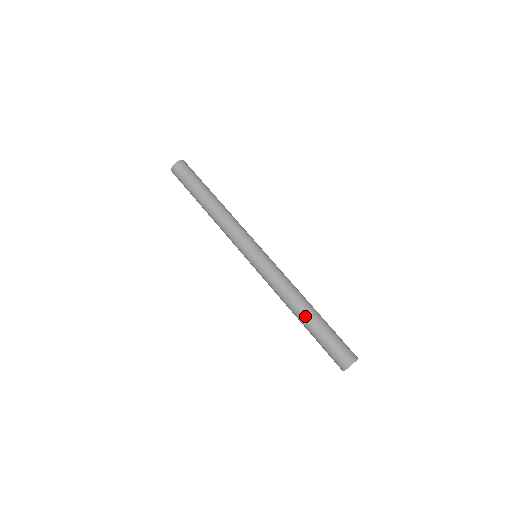
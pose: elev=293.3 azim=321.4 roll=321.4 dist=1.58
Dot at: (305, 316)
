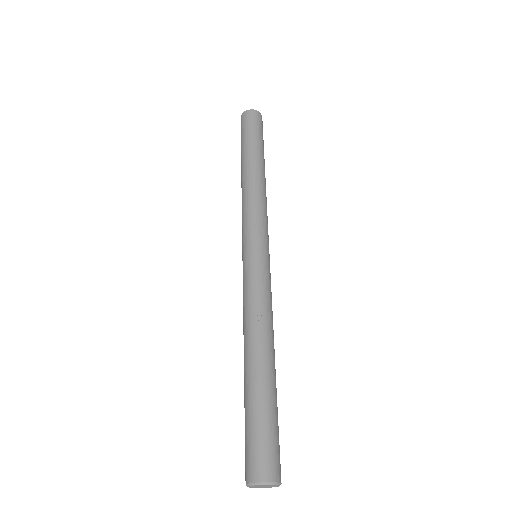
Dot at: (265, 366)
